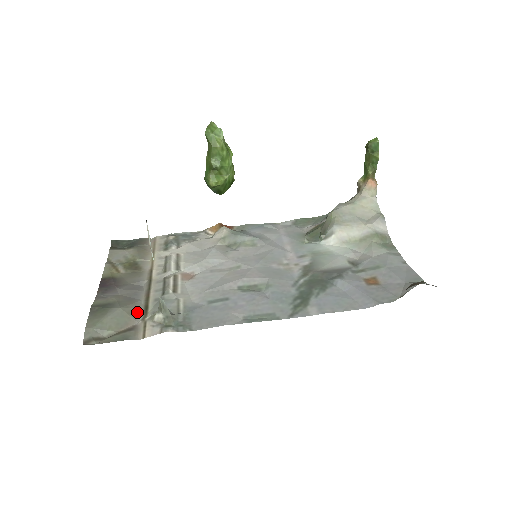
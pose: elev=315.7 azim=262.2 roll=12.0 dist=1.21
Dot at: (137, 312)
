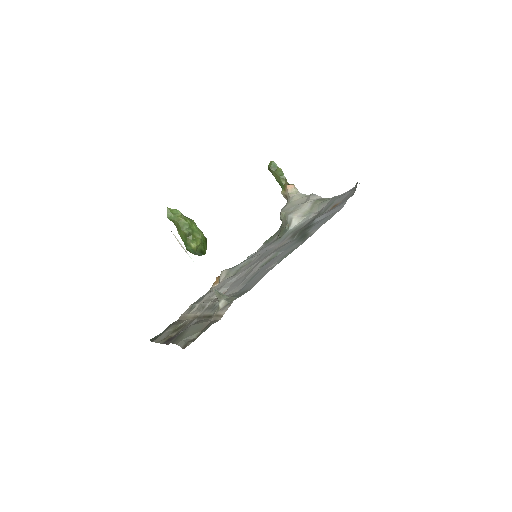
Dot at: (205, 320)
